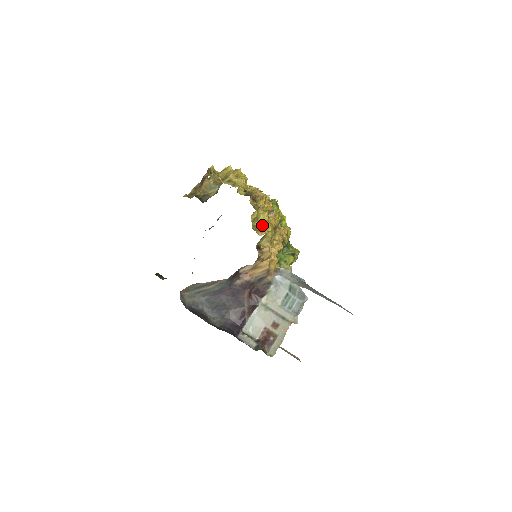
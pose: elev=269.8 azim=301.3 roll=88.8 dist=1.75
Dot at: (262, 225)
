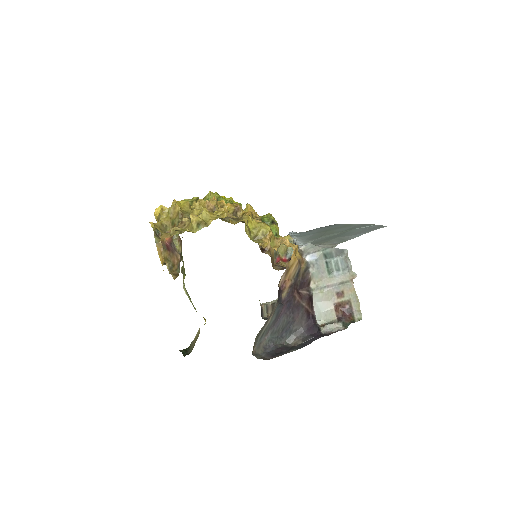
Dot at: (259, 231)
